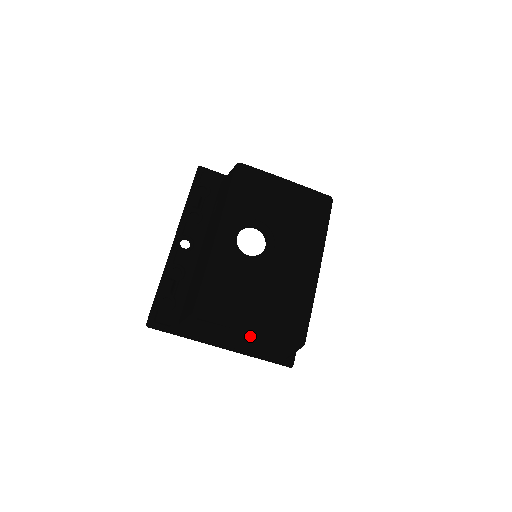
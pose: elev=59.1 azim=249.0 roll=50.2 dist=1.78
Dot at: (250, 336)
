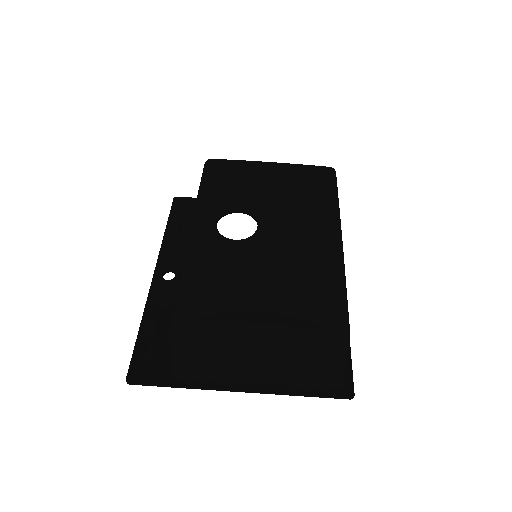
Dot at: (265, 345)
